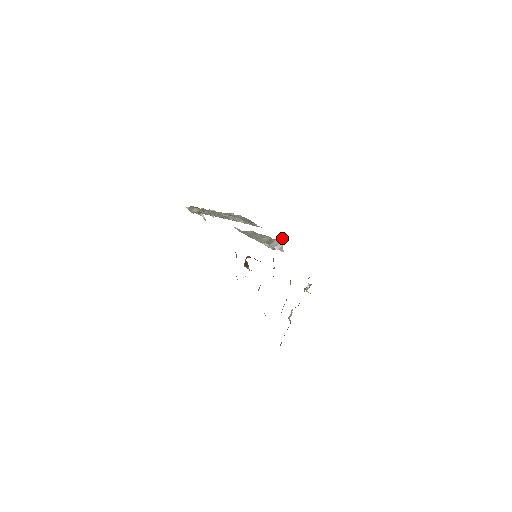
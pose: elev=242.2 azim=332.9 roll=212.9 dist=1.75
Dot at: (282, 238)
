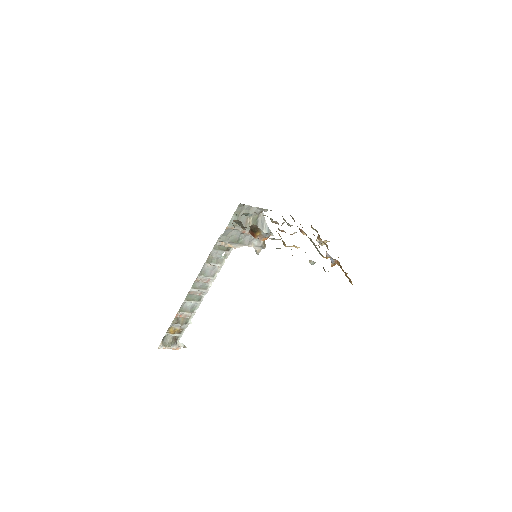
Dot at: (262, 214)
